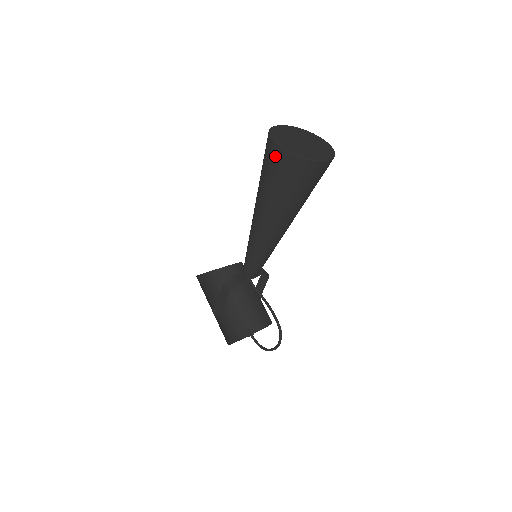
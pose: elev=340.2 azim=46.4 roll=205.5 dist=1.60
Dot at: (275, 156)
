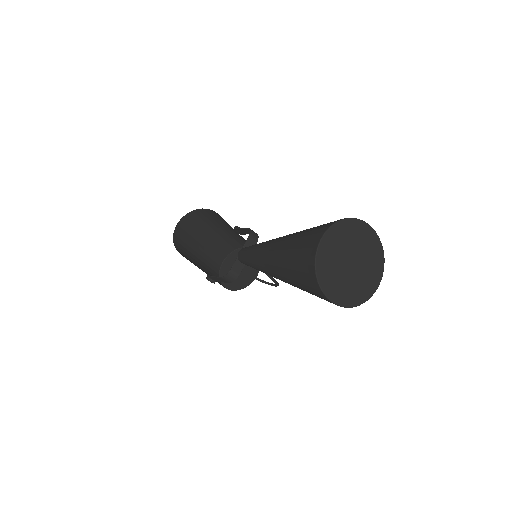
Dot at: (324, 299)
